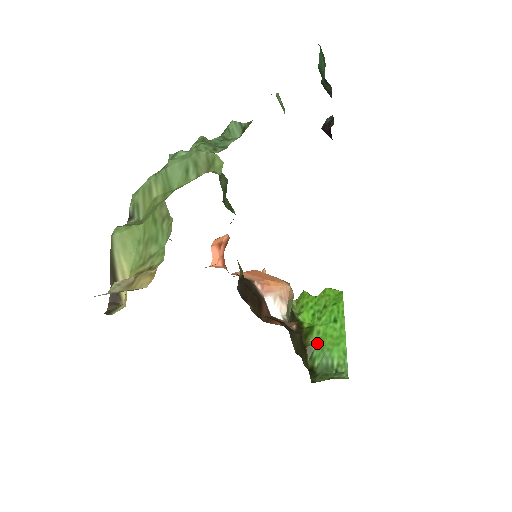
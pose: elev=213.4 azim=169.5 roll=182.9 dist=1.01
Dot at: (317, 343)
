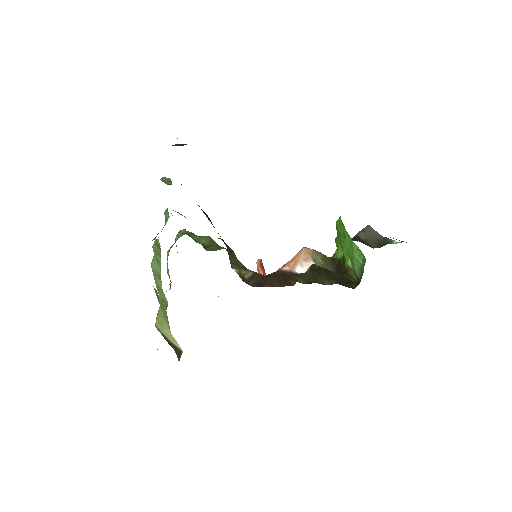
Dot at: (350, 261)
